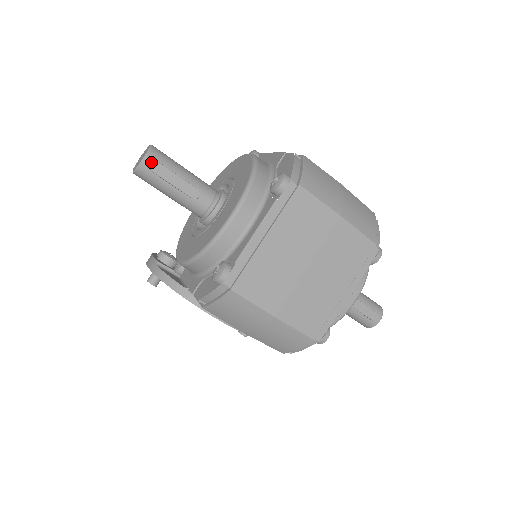
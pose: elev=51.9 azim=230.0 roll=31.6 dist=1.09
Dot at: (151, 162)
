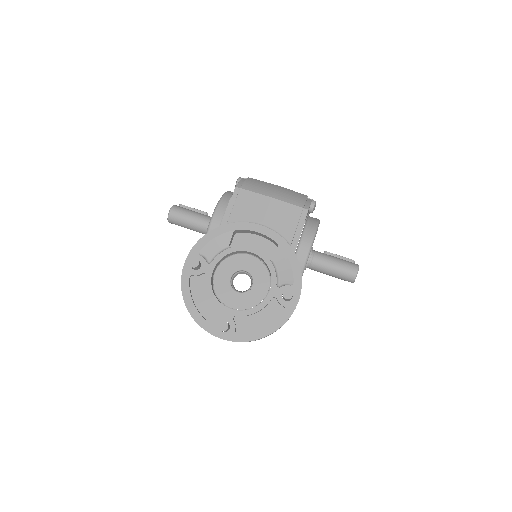
Dot at: occluded
